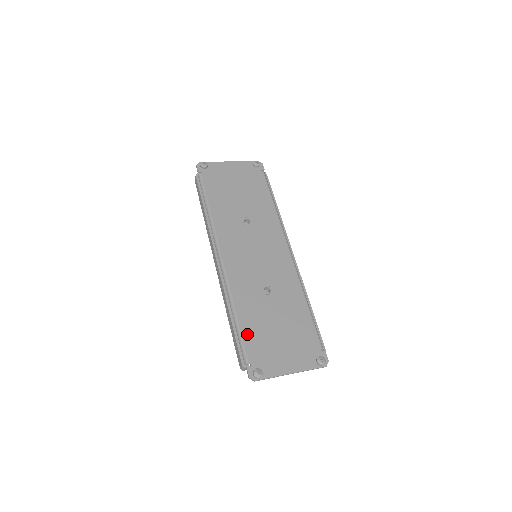
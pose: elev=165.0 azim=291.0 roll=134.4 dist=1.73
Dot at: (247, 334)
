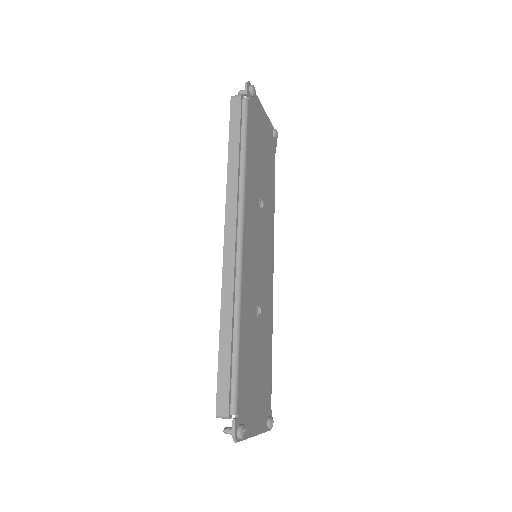
Dot at: (242, 368)
